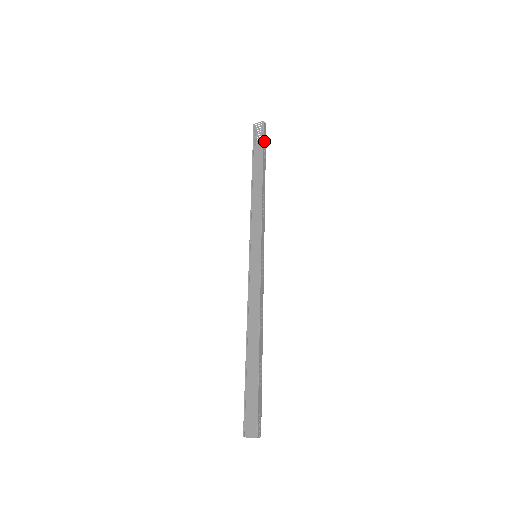
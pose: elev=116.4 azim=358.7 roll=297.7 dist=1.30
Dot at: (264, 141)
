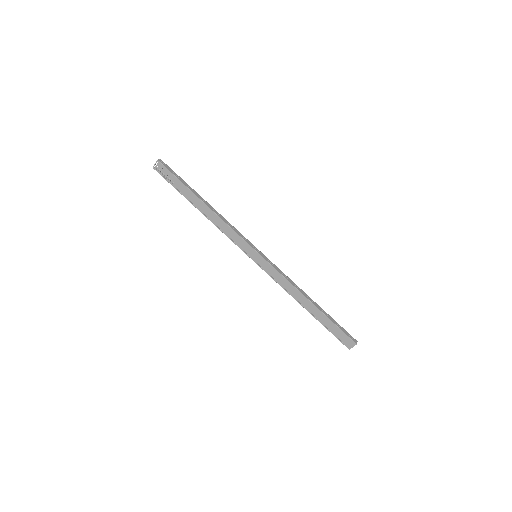
Dot at: (175, 175)
